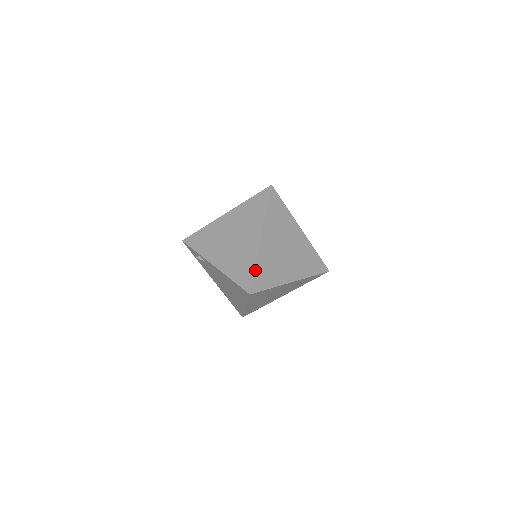
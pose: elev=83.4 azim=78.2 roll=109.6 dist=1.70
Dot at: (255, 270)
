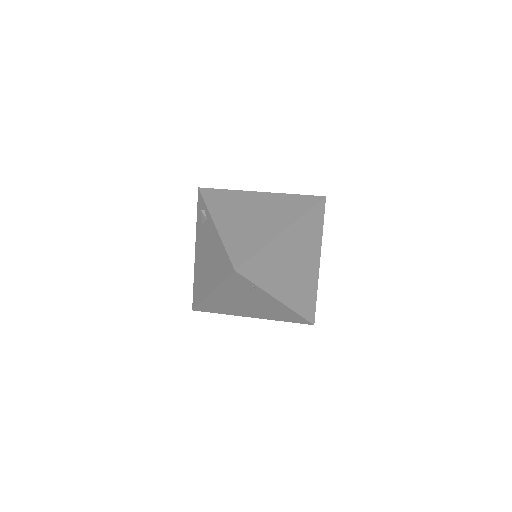
Dot at: (257, 253)
